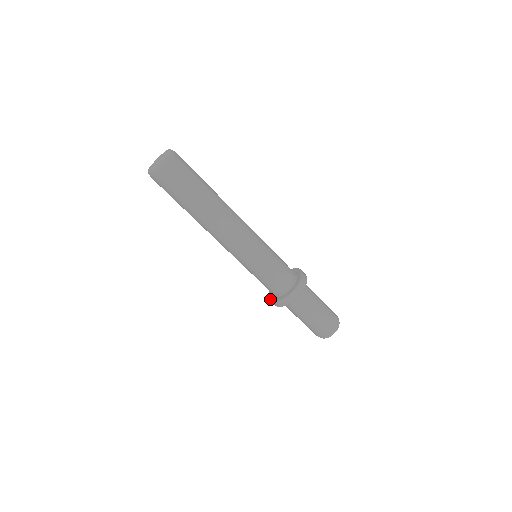
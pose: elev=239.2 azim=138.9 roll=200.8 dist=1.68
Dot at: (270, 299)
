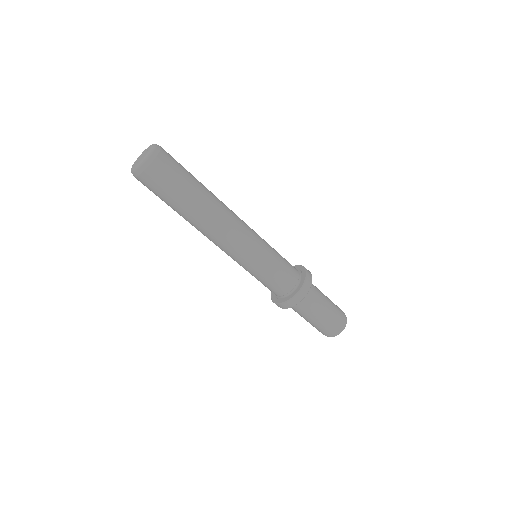
Dot at: (271, 298)
